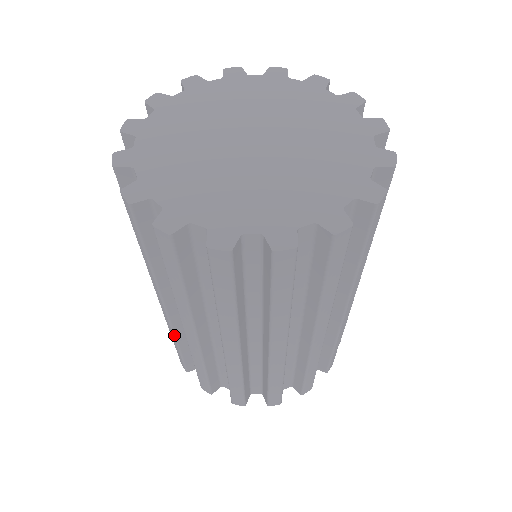
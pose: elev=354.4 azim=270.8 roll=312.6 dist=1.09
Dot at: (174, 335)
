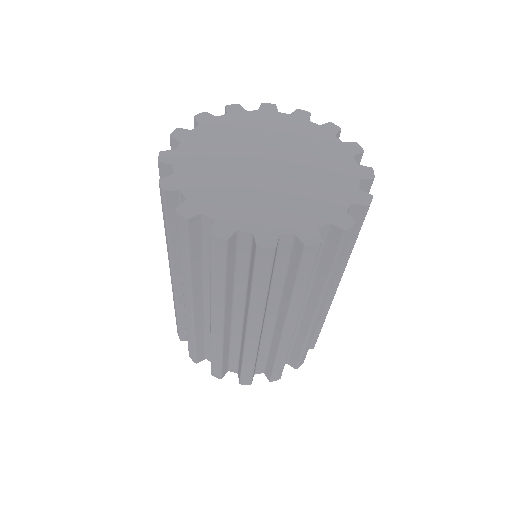
Dot at: (193, 329)
